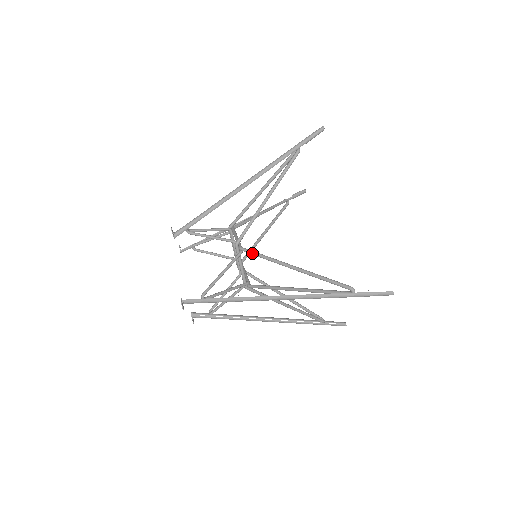
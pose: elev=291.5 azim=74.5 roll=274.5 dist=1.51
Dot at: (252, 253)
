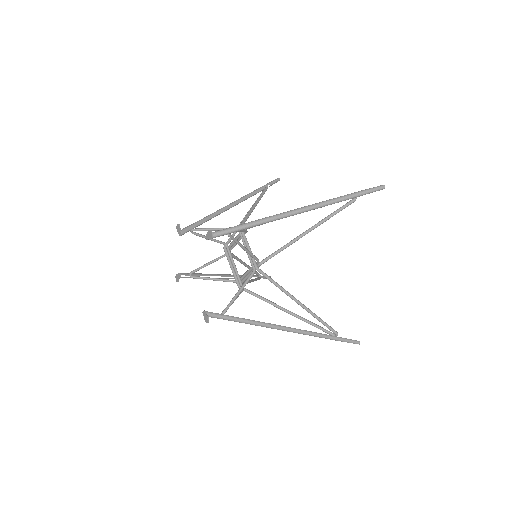
Dot at: occluded
